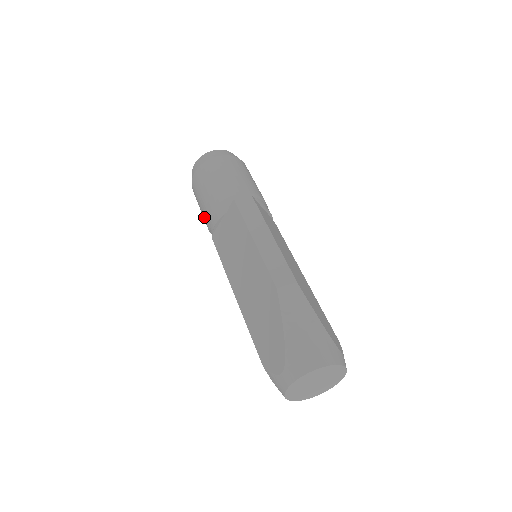
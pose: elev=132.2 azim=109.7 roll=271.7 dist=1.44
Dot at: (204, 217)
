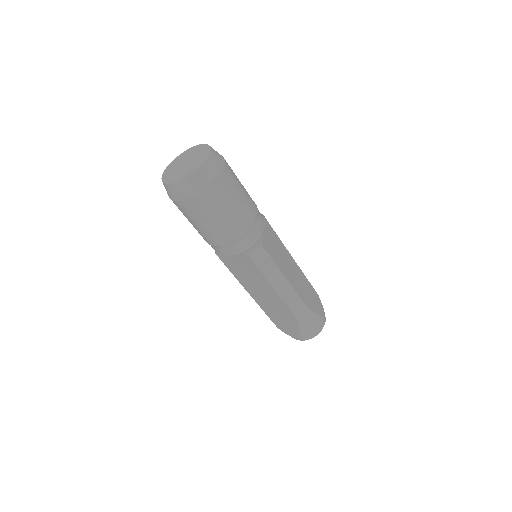
Dot at: occluded
